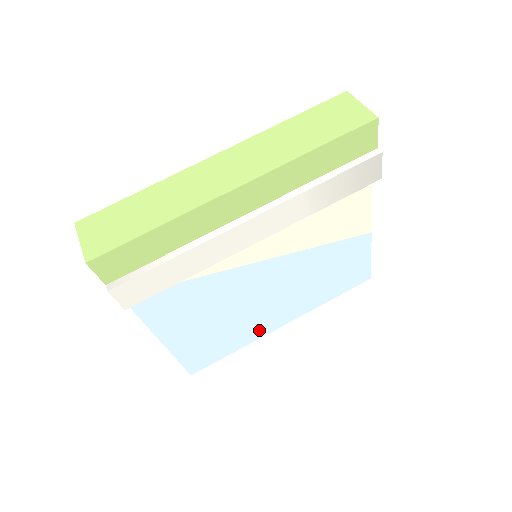
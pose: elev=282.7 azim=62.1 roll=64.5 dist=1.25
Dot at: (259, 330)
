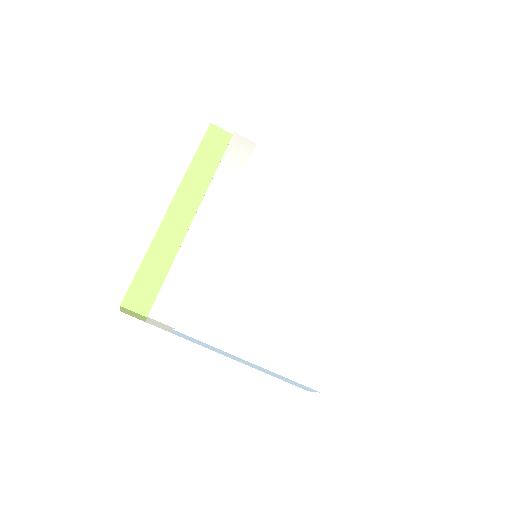
Dot at: (331, 311)
